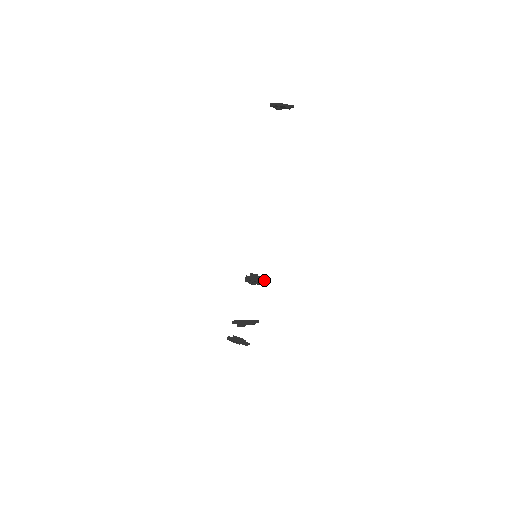
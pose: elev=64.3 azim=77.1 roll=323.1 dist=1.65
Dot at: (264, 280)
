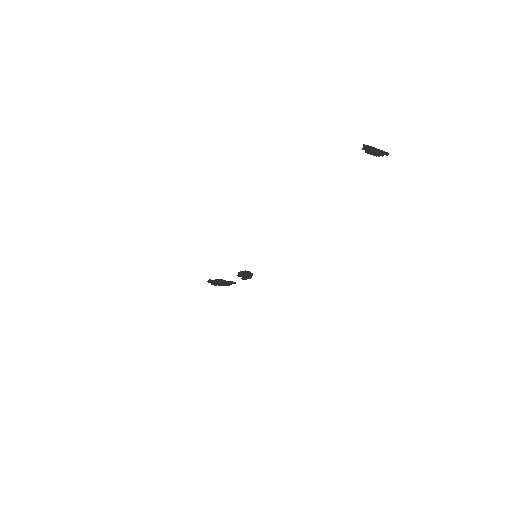
Dot at: occluded
